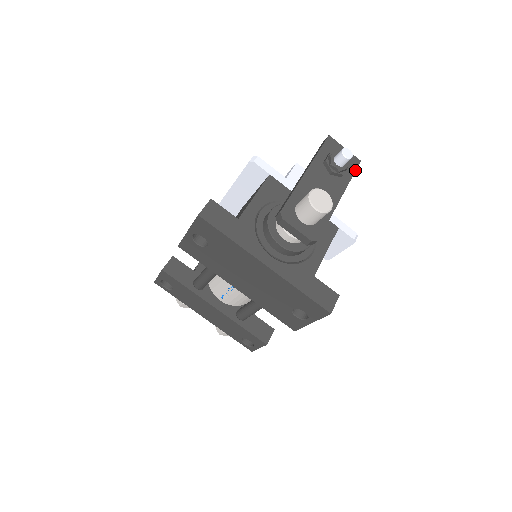
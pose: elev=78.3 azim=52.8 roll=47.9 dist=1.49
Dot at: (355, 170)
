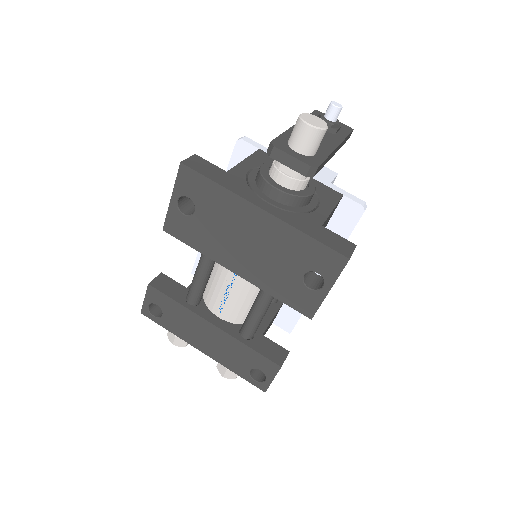
Dot at: (349, 133)
